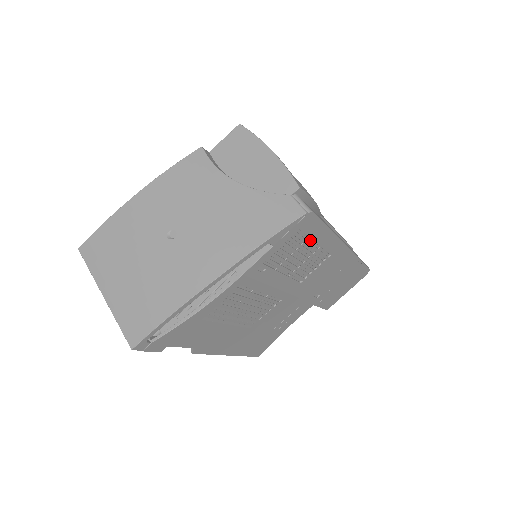
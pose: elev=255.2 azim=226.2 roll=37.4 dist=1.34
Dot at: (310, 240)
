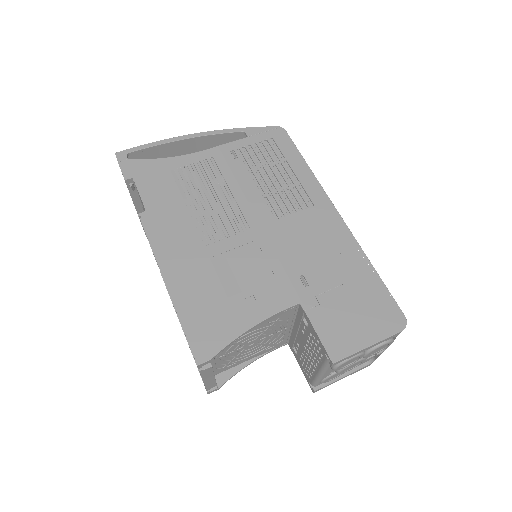
Dot at: (286, 163)
